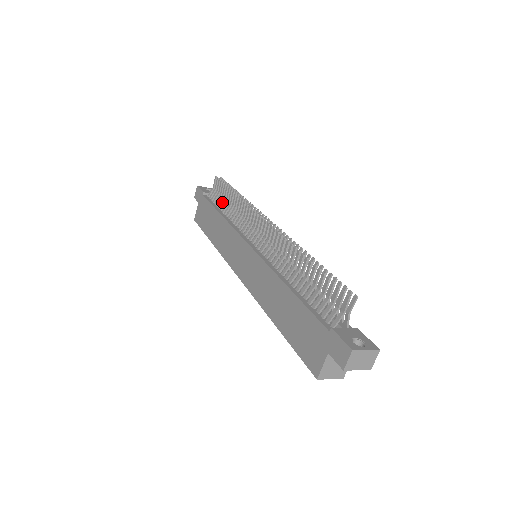
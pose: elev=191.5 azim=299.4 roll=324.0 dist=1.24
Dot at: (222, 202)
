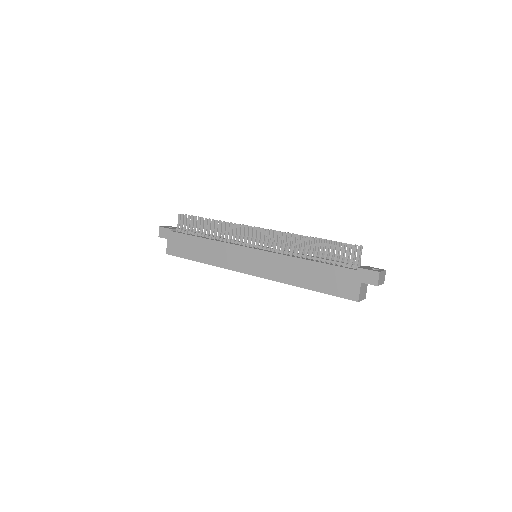
Dot at: (198, 230)
